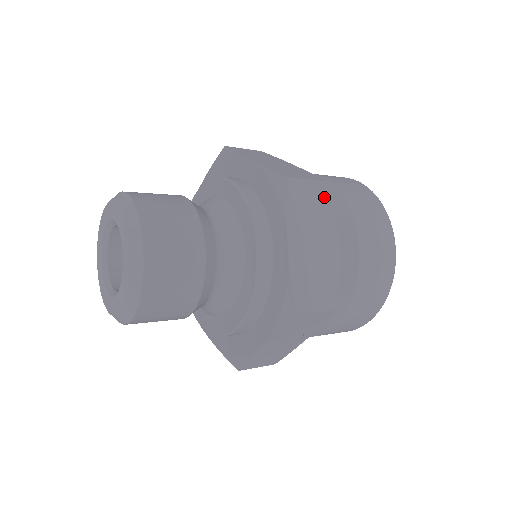
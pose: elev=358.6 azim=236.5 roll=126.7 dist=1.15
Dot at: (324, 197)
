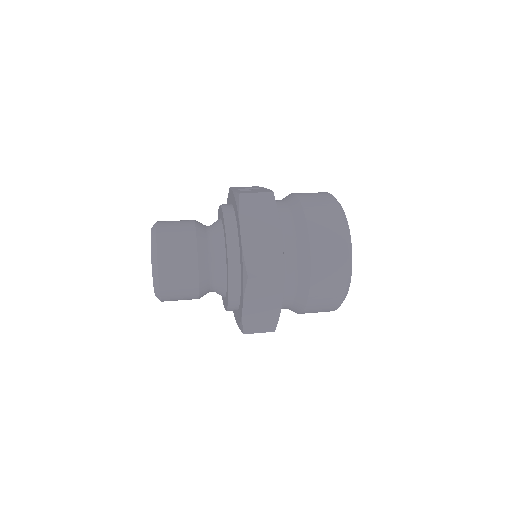
Dot at: (279, 283)
